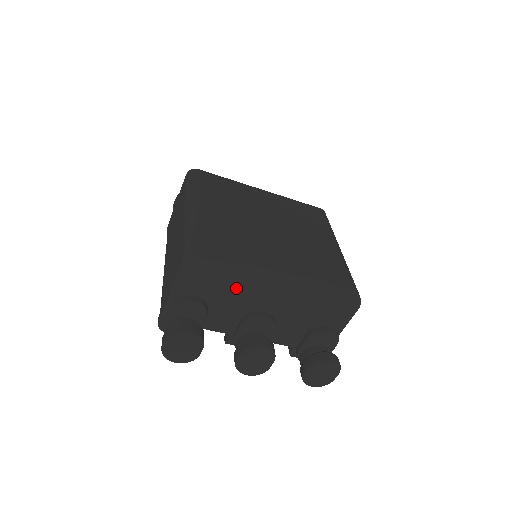
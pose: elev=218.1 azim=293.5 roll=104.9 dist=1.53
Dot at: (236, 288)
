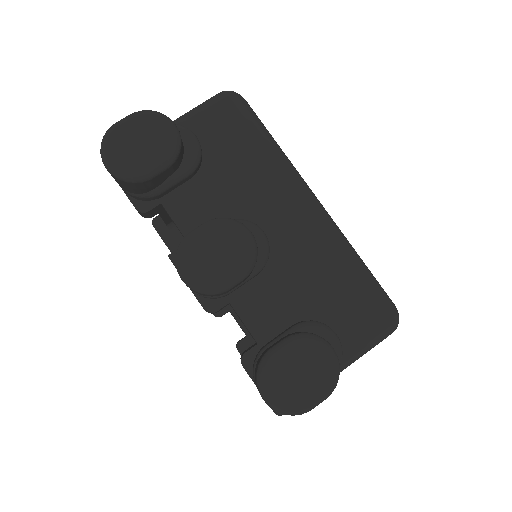
Dot at: (255, 166)
